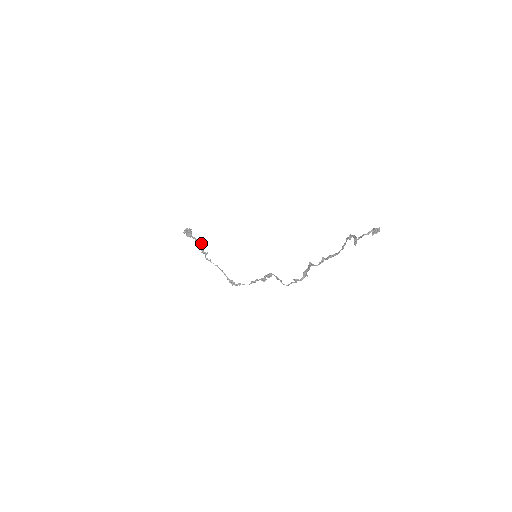
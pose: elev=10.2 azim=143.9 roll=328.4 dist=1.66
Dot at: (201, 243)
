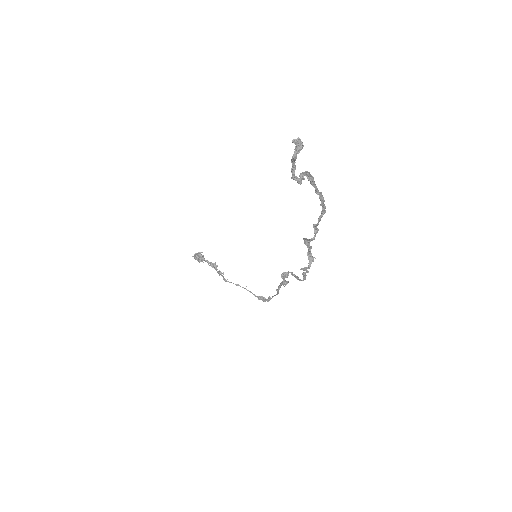
Dot at: (215, 264)
